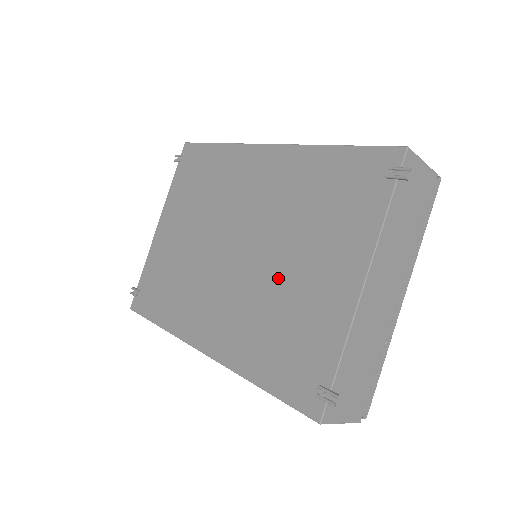
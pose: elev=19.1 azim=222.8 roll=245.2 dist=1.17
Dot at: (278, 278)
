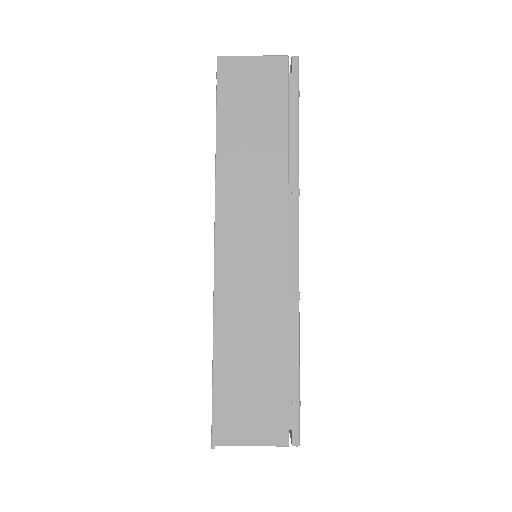
Dot at: occluded
